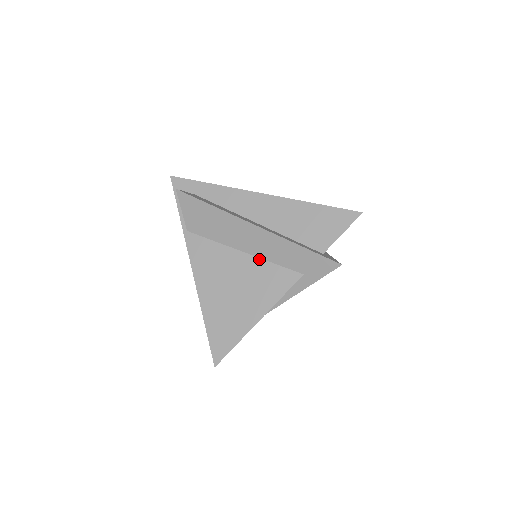
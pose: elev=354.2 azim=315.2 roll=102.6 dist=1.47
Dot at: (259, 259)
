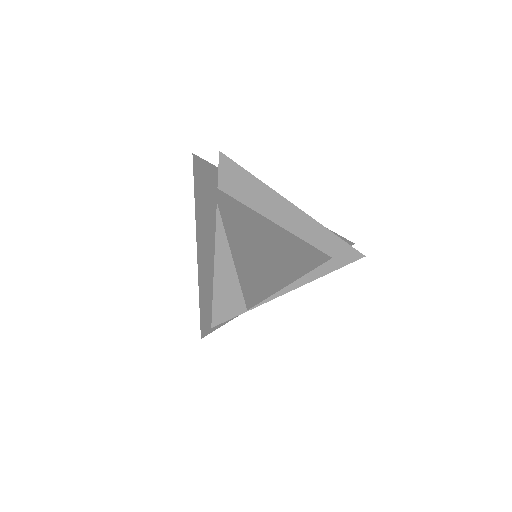
Dot at: (292, 234)
